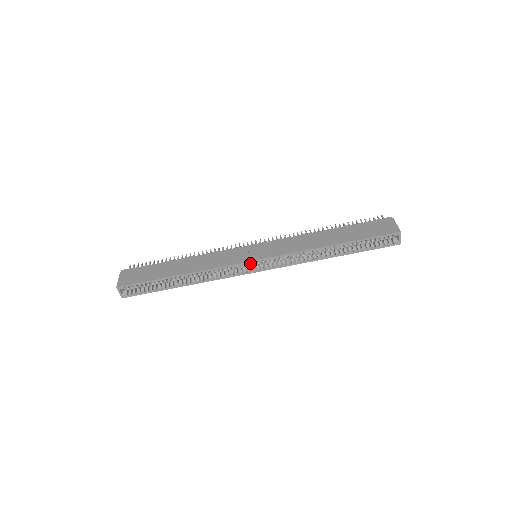
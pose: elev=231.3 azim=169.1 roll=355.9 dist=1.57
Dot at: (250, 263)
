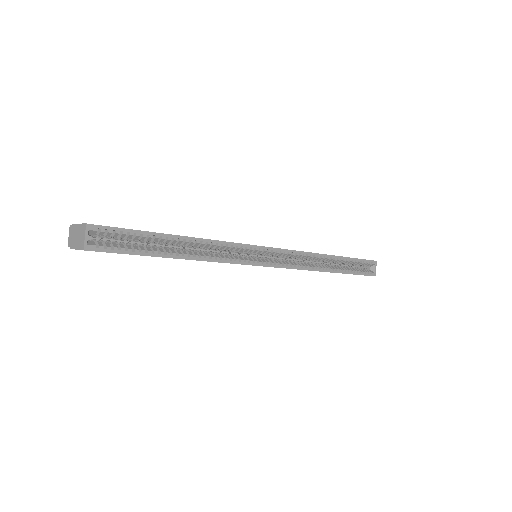
Dot at: (257, 256)
